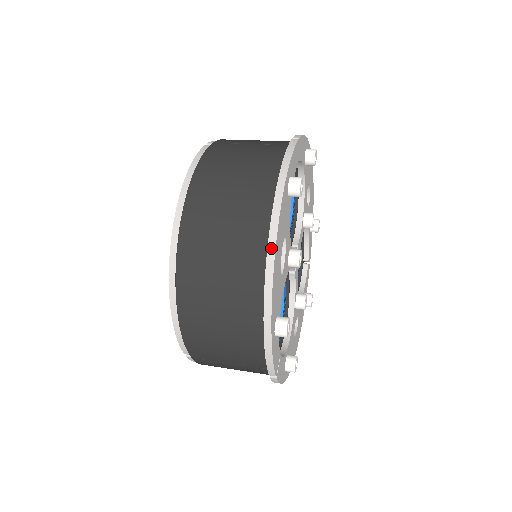
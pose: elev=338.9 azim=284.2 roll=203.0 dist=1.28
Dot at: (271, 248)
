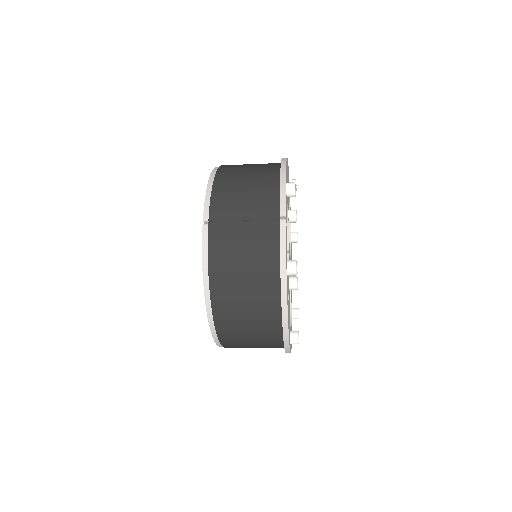
Dot at: occluded
